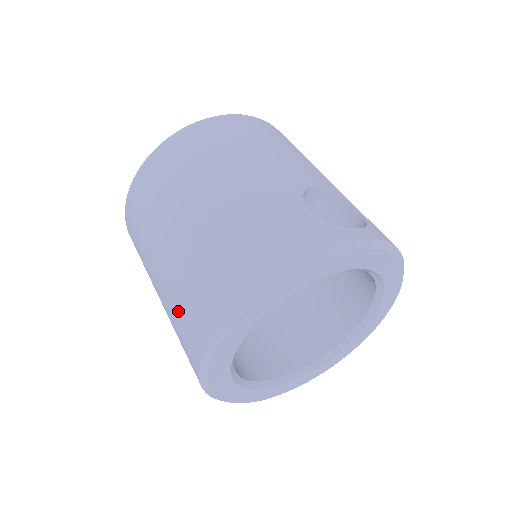
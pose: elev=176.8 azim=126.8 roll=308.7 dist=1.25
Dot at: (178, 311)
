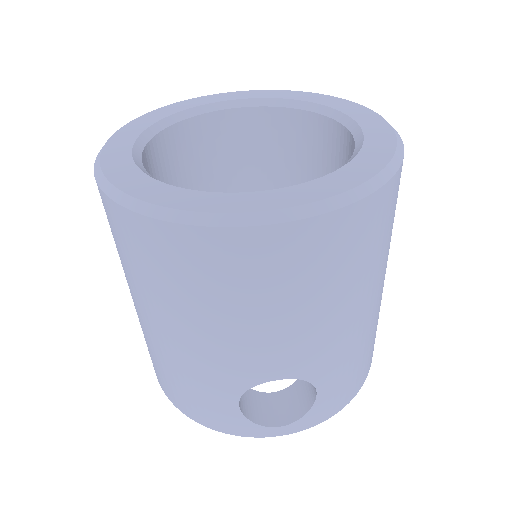
Dot at: occluded
